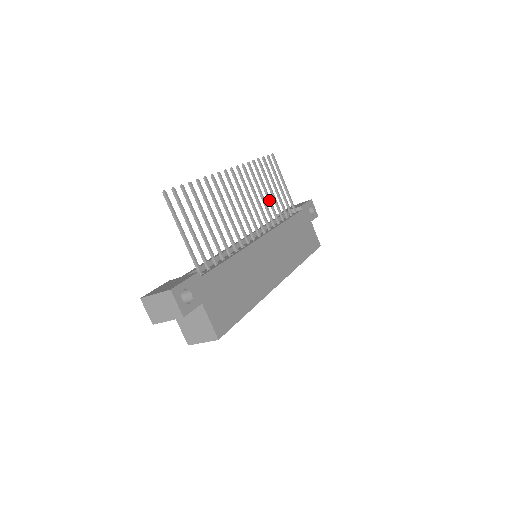
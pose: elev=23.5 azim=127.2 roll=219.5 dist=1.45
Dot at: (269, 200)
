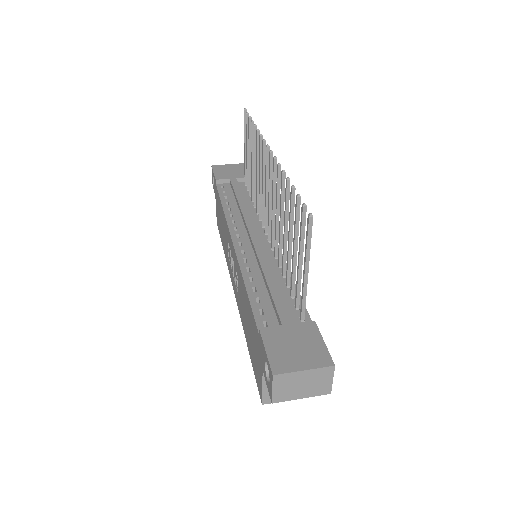
Dot at: occluded
